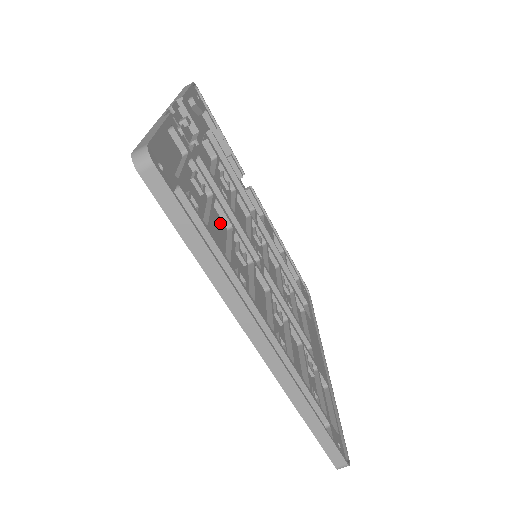
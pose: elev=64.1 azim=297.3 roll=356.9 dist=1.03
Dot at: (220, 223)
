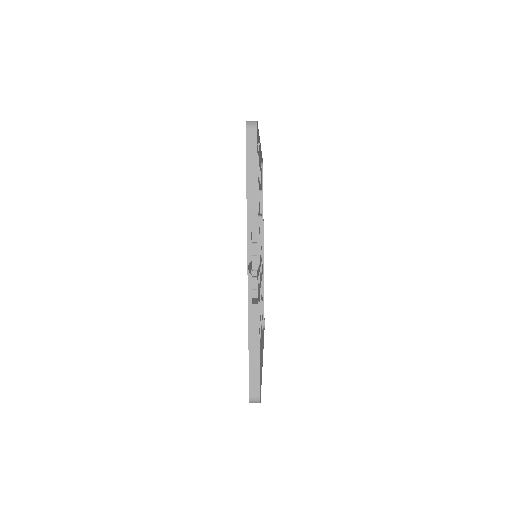
Dot at: occluded
